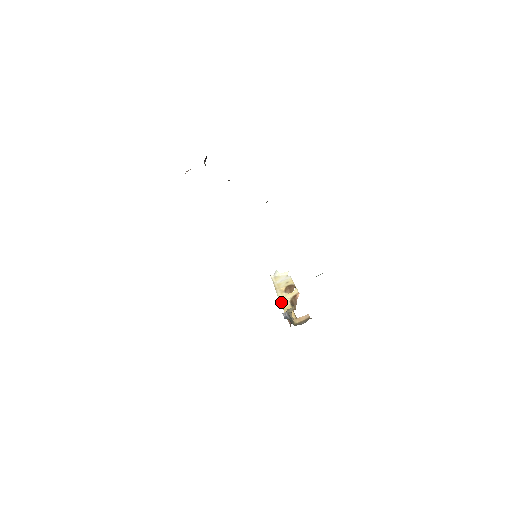
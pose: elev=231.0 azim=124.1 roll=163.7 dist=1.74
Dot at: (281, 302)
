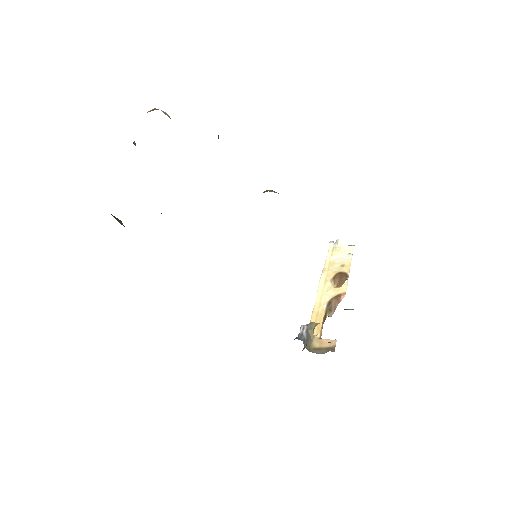
Dot at: (317, 298)
